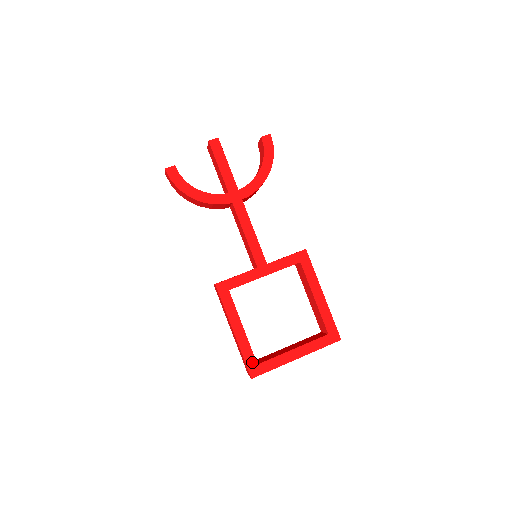
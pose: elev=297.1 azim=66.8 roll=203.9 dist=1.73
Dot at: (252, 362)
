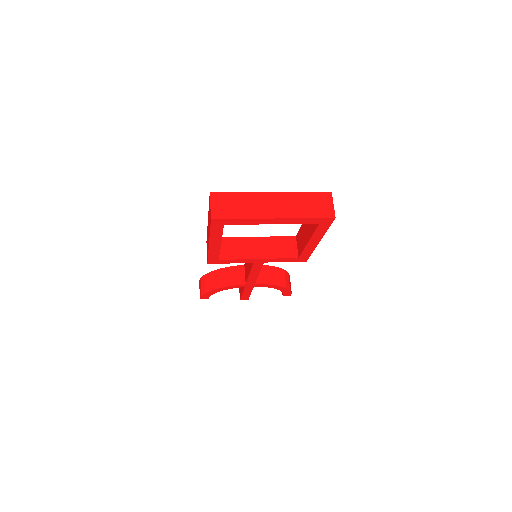
Dot at: occluded
